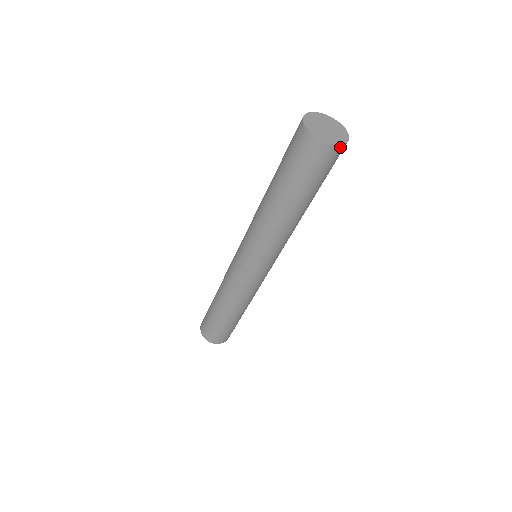
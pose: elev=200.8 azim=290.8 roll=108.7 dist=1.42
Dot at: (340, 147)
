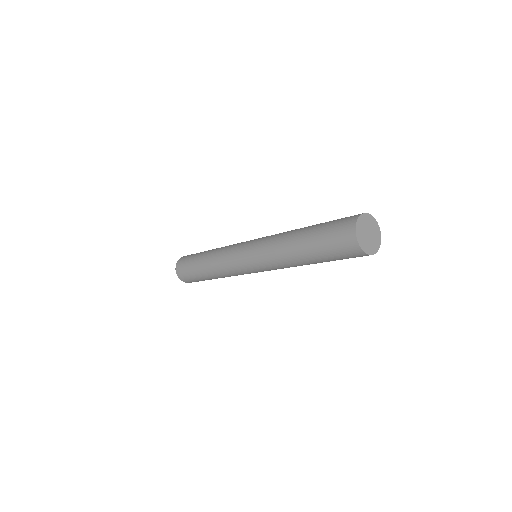
Dot at: (372, 254)
